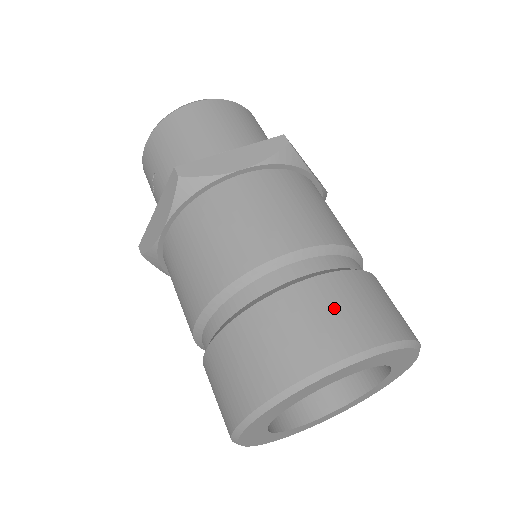
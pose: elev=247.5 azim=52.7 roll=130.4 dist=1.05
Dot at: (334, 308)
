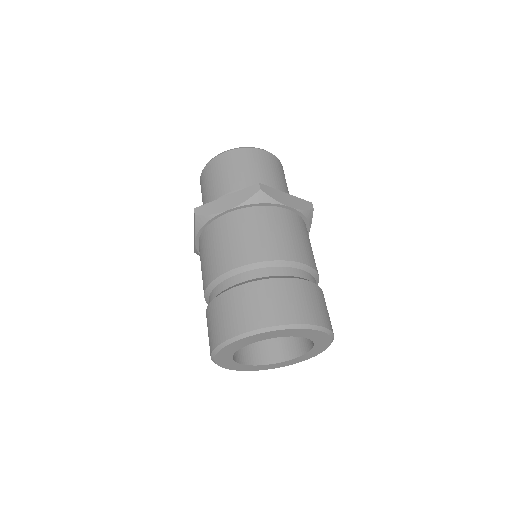
Dot at: (252, 303)
